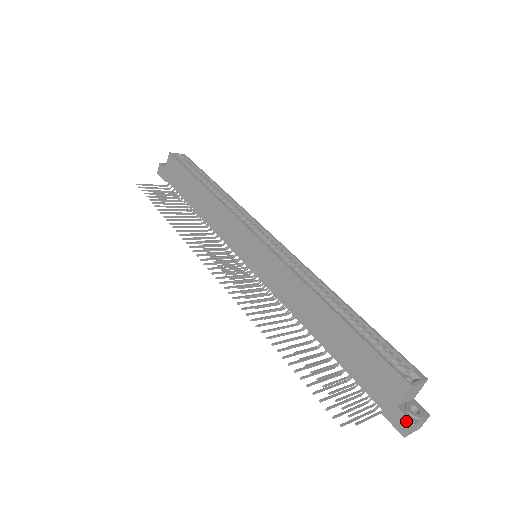
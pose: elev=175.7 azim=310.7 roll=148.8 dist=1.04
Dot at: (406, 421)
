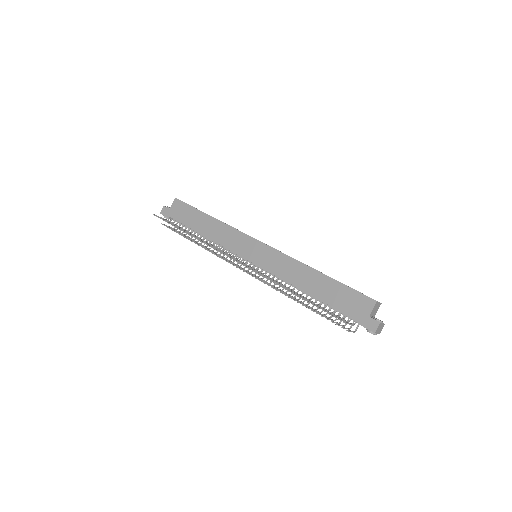
Dot at: (375, 323)
